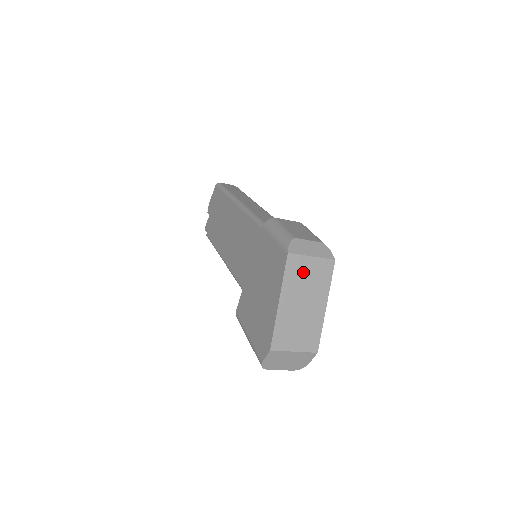
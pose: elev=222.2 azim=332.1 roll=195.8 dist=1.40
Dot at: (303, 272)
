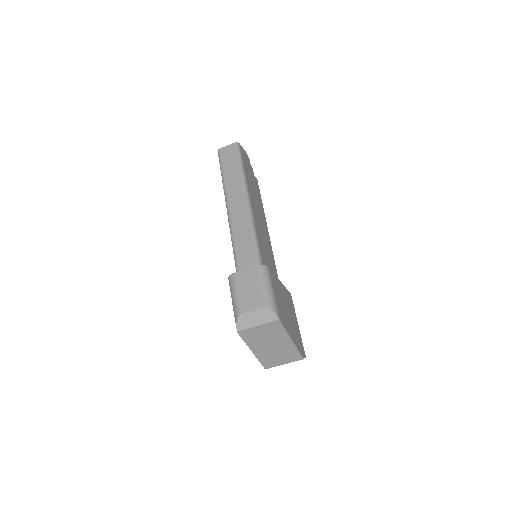
Dot at: (257, 334)
